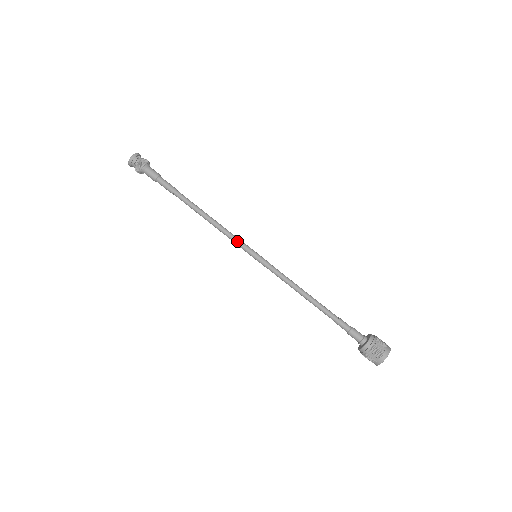
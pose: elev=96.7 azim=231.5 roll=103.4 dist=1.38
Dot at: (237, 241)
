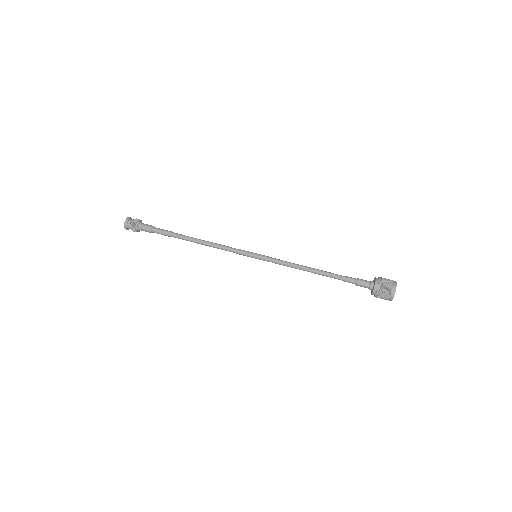
Dot at: (236, 249)
